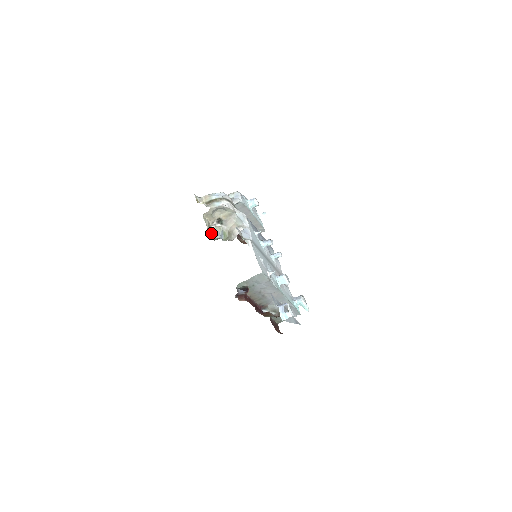
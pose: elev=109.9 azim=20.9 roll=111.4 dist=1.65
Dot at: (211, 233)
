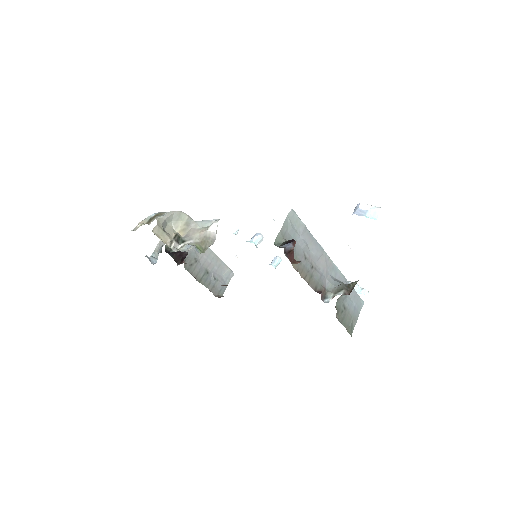
Dot at: occluded
